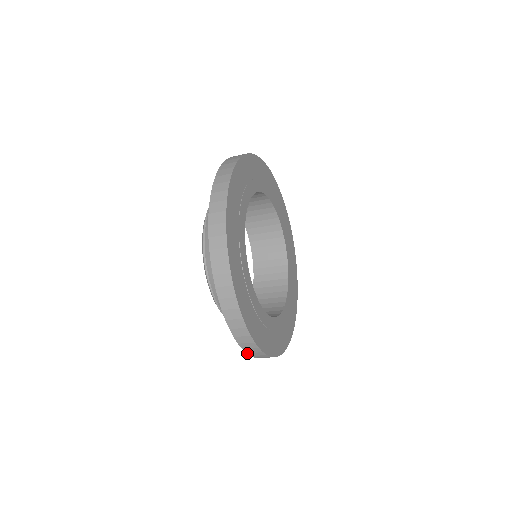
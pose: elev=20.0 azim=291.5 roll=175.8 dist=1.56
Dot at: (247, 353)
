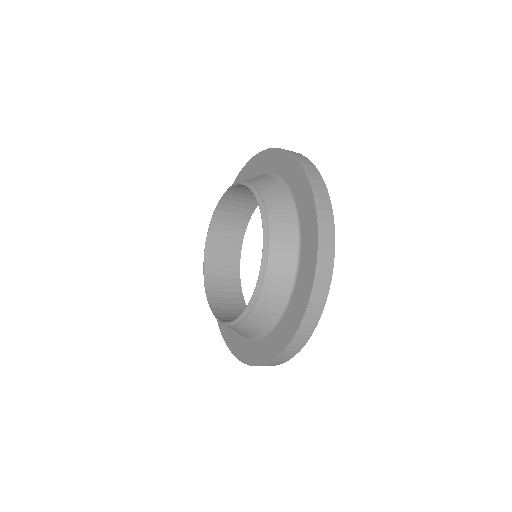
Dot at: (235, 356)
